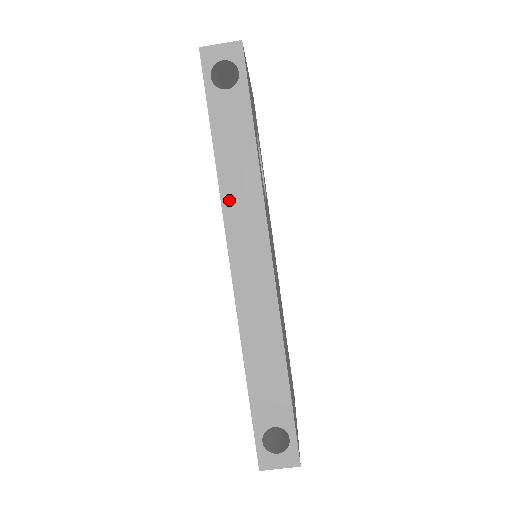
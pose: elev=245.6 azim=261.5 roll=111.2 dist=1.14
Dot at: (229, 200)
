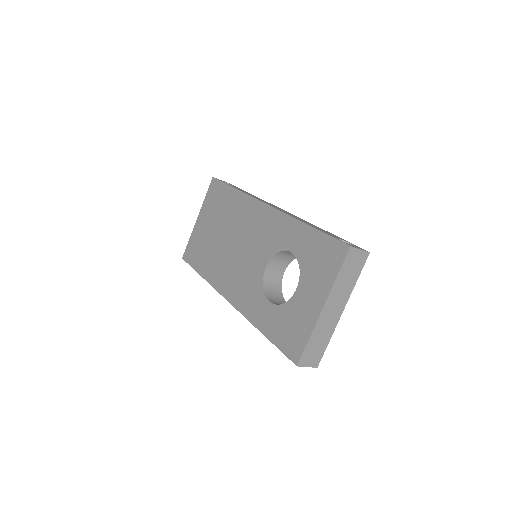
Dot at: occluded
